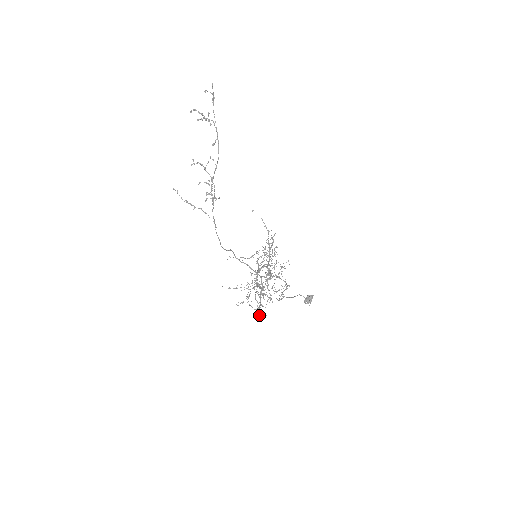
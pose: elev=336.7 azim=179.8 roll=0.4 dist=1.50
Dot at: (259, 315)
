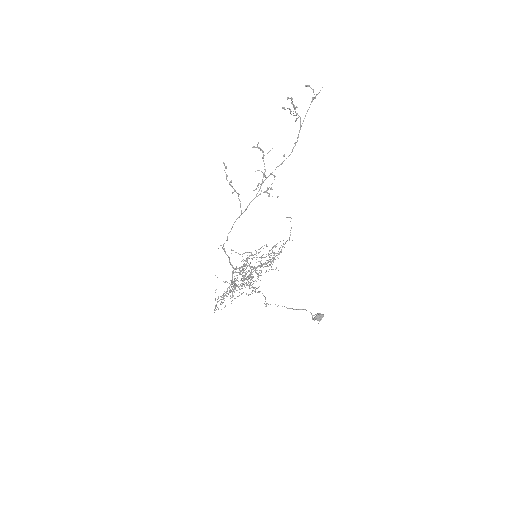
Dot at: (214, 309)
